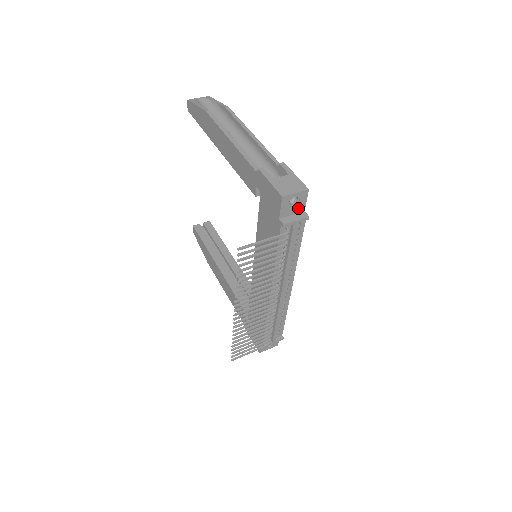
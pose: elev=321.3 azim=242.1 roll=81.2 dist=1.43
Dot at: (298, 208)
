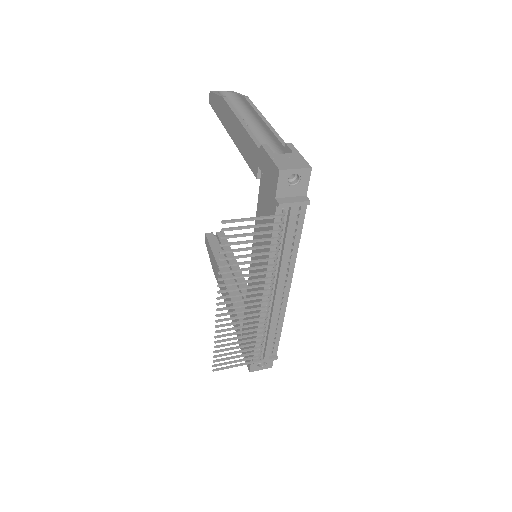
Dot at: (299, 190)
